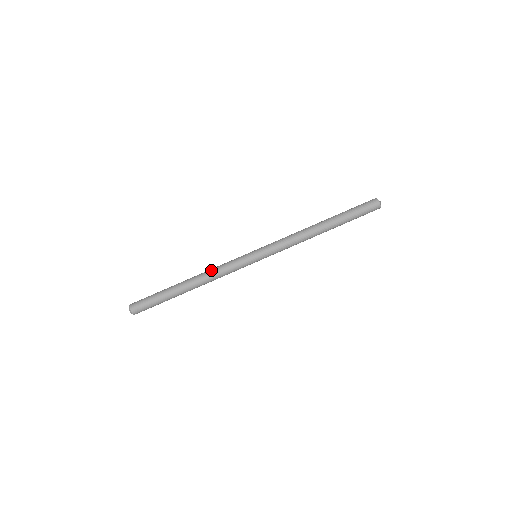
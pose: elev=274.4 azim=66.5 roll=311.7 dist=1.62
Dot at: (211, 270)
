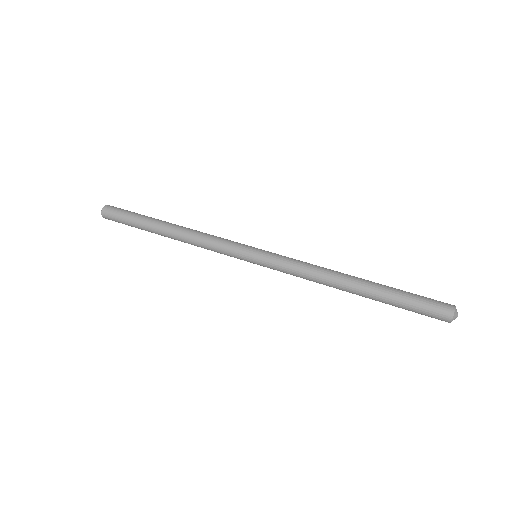
Dot at: occluded
